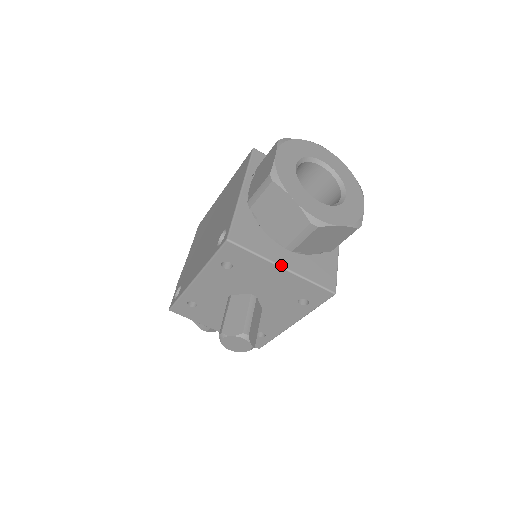
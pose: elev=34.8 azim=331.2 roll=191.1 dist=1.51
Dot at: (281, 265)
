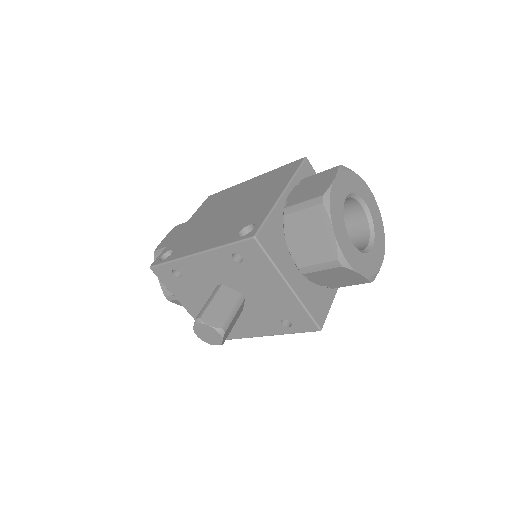
Dot at: (289, 283)
